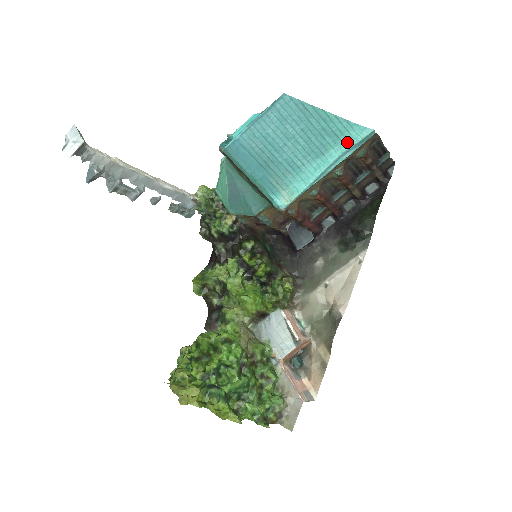
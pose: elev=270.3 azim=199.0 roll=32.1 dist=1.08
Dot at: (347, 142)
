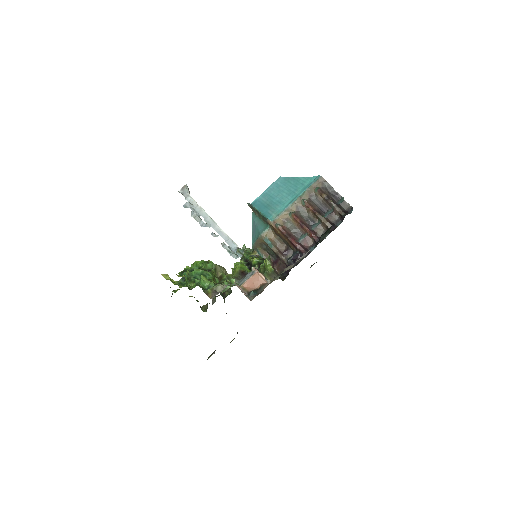
Dot at: (307, 185)
